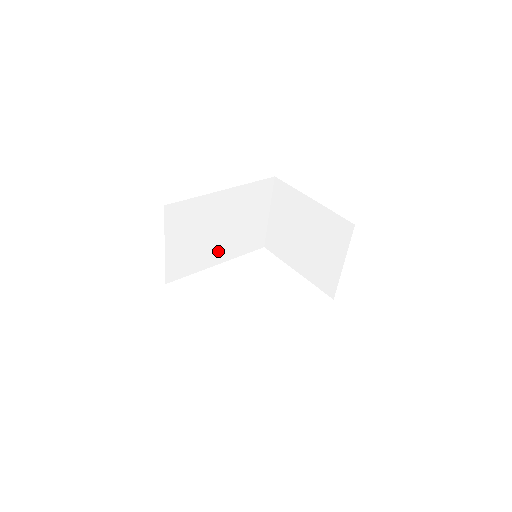
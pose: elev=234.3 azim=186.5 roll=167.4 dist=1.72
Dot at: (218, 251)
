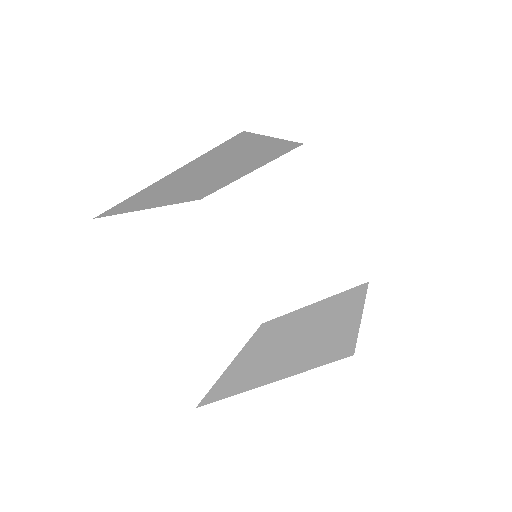
Dot at: (179, 194)
